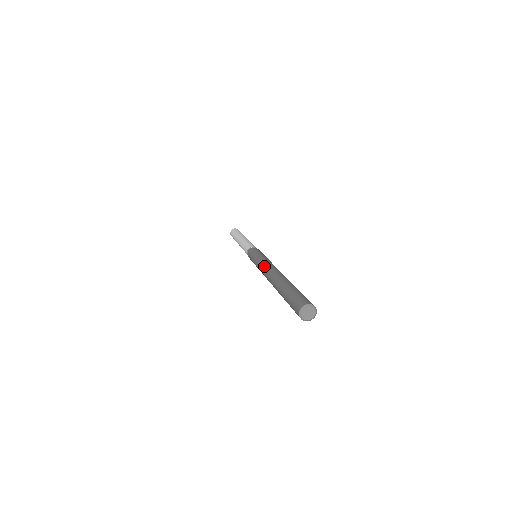
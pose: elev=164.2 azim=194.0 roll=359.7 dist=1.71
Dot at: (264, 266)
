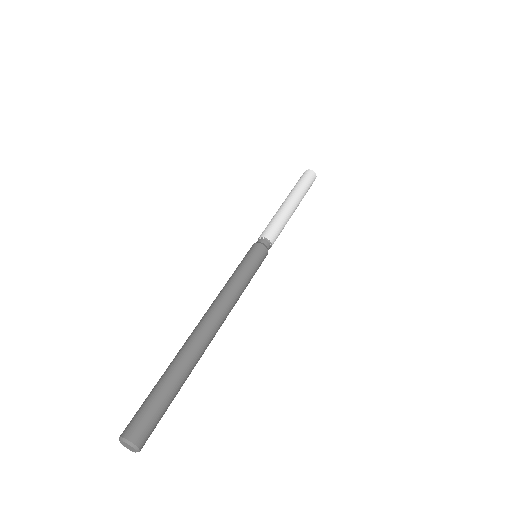
Dot at: occluded
